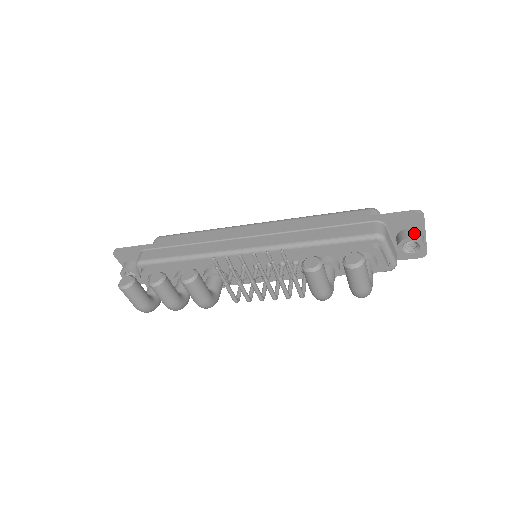
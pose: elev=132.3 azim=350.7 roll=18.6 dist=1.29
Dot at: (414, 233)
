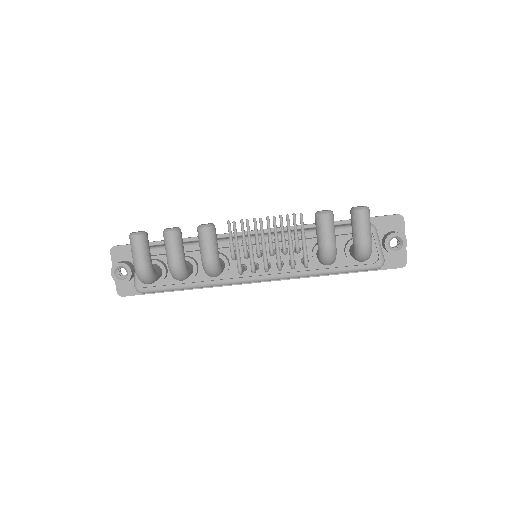
Dot at: (397, 232)
